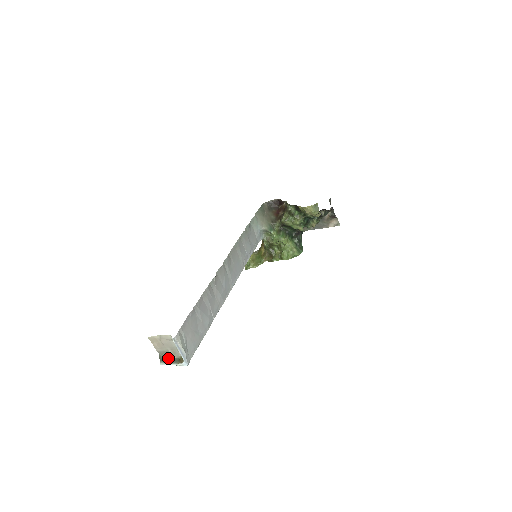
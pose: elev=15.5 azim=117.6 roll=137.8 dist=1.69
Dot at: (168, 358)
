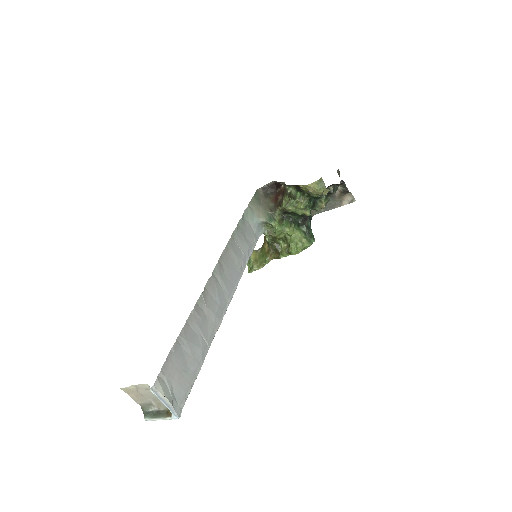
Dot at: (153, 411)
